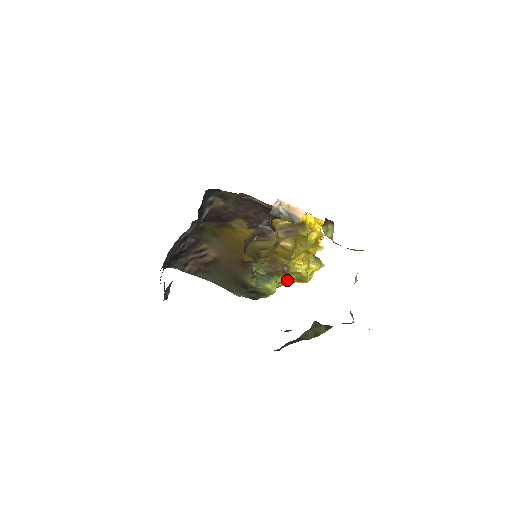
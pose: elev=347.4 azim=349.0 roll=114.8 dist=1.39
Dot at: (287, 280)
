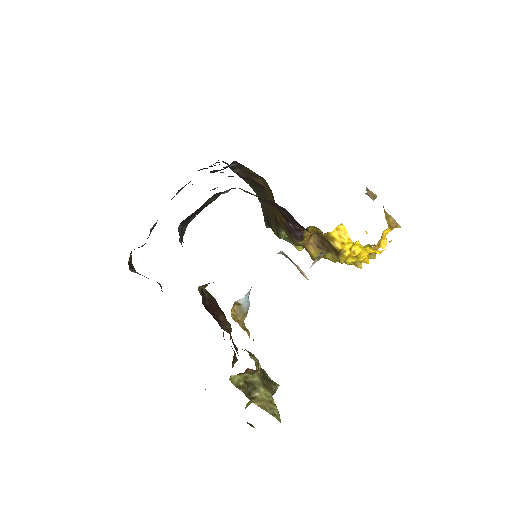
Dot at: occluded
